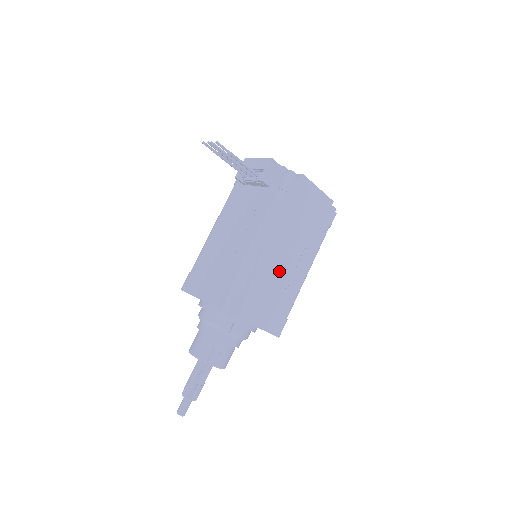
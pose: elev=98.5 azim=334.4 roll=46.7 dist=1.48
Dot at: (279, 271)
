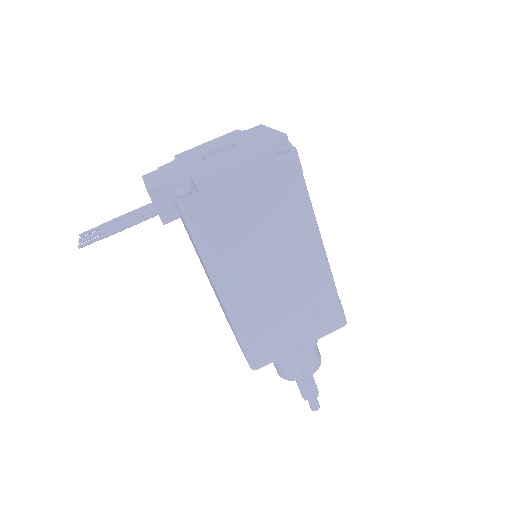
Dot at: (278, 287)
